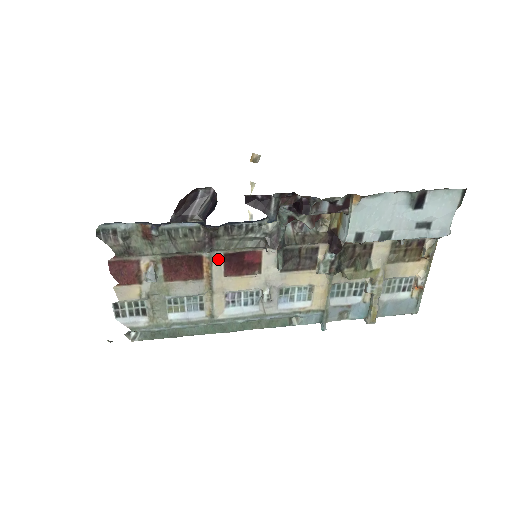
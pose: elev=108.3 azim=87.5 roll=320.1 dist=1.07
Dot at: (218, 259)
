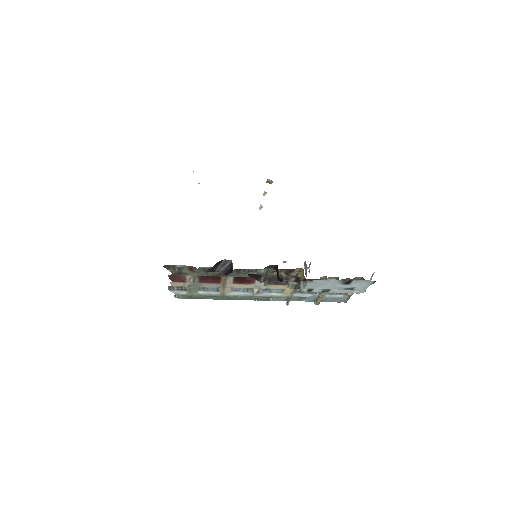
Dot at: (230, 278)
